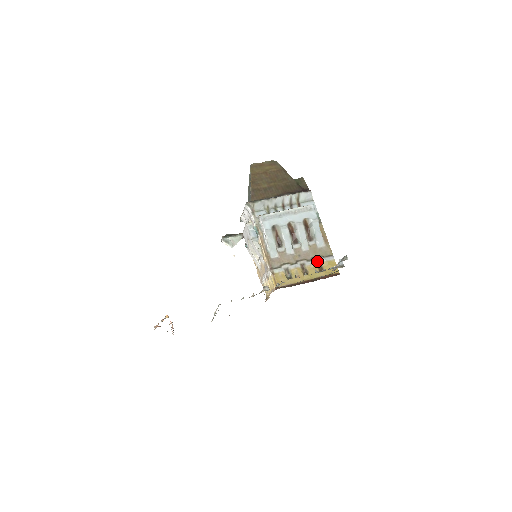
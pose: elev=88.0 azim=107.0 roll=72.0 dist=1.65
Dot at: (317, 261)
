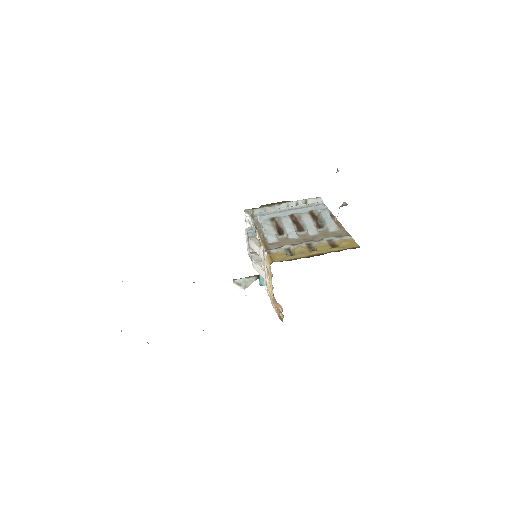
Dot at: (328, 241)
